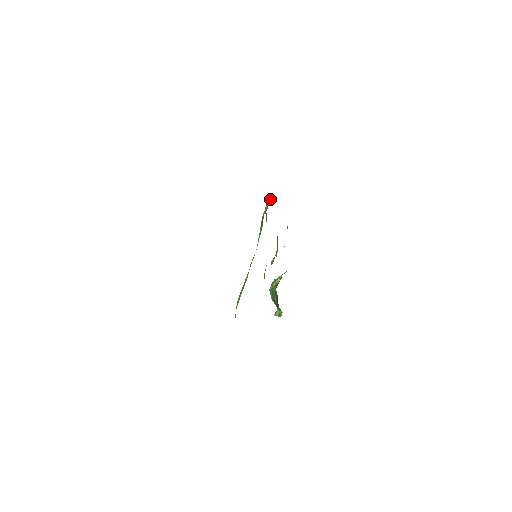
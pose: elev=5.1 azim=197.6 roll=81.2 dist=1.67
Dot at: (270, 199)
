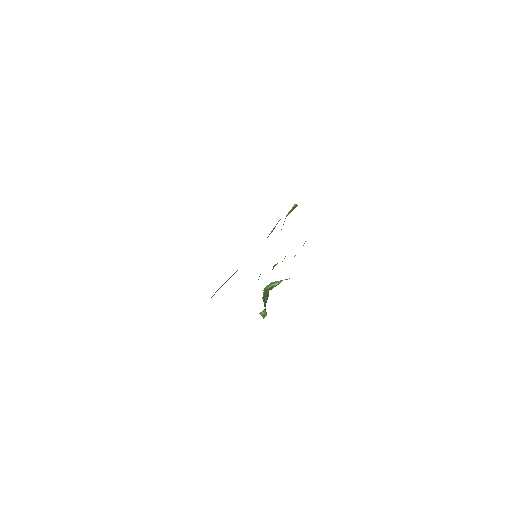
Dot at: (295, 207)
